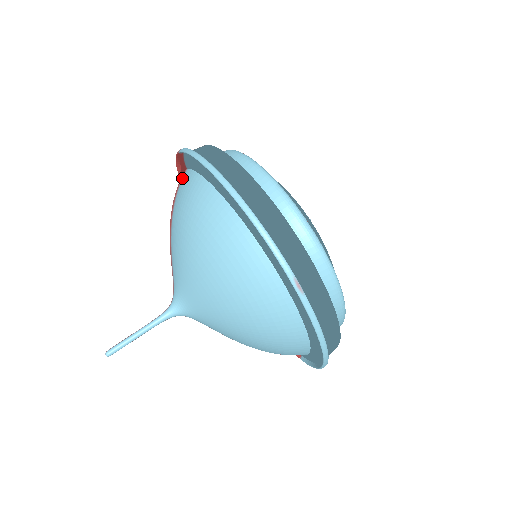
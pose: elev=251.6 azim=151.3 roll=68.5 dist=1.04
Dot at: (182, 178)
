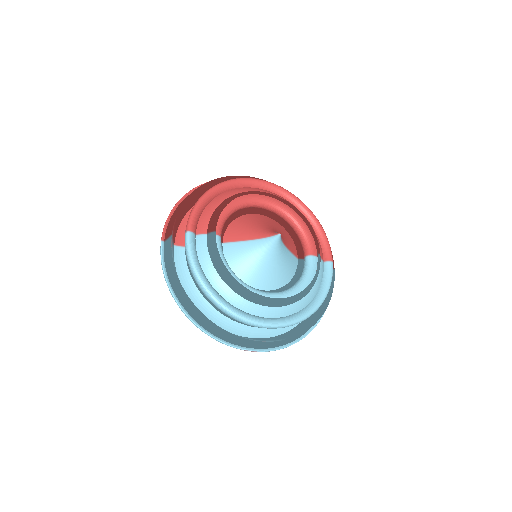
Dot at: occluded
